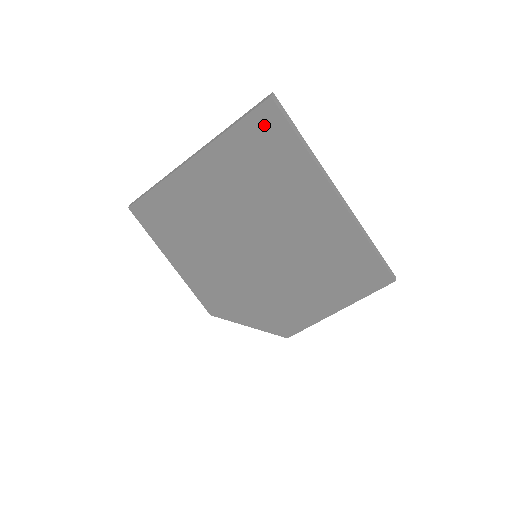
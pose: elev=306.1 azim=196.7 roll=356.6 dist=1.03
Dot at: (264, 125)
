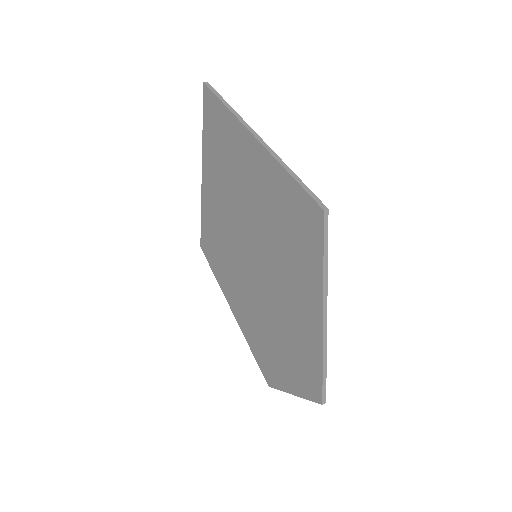
Dot at: (209, 106)
